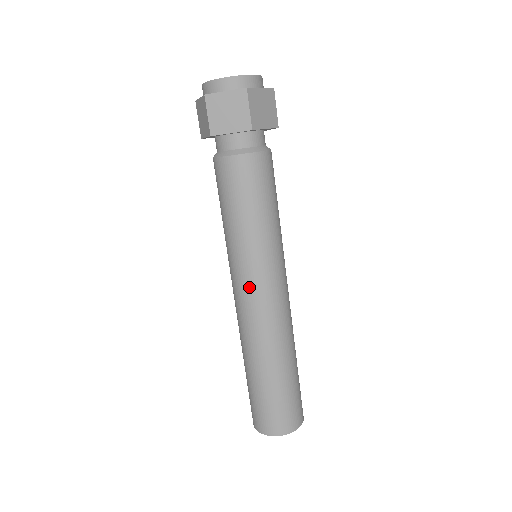
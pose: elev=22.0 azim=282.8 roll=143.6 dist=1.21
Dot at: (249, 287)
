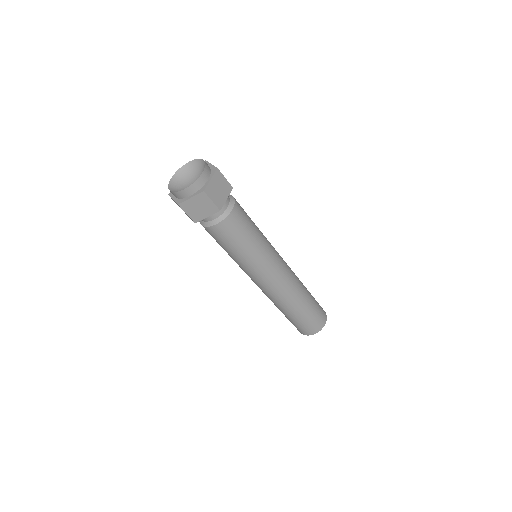
Dot at: (262, 280)
